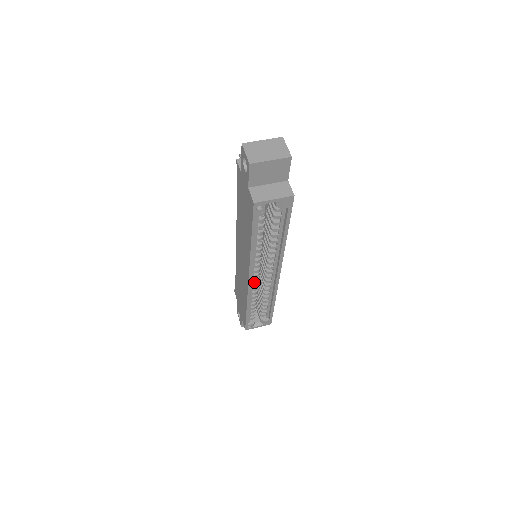
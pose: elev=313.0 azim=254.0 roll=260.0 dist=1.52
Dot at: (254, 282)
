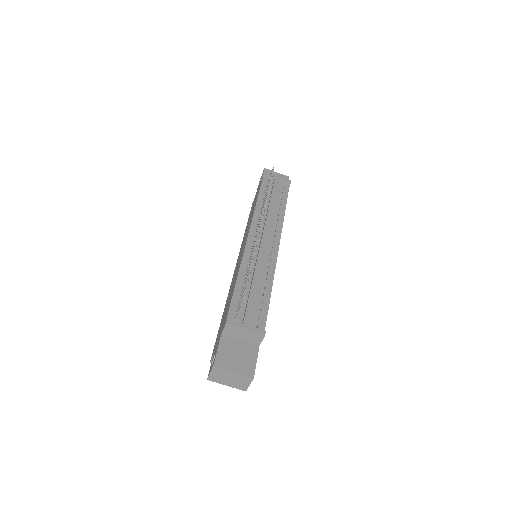
Dot at: occluded
